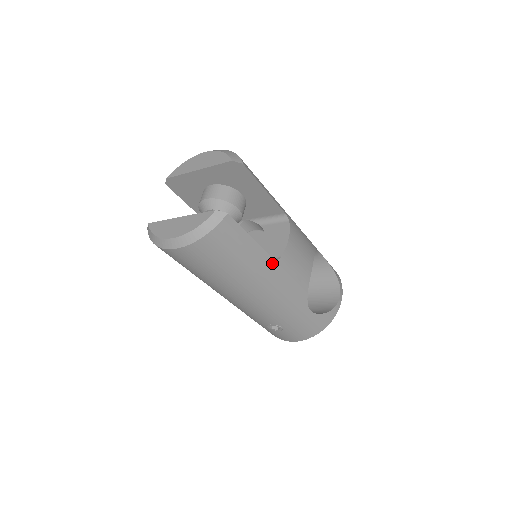
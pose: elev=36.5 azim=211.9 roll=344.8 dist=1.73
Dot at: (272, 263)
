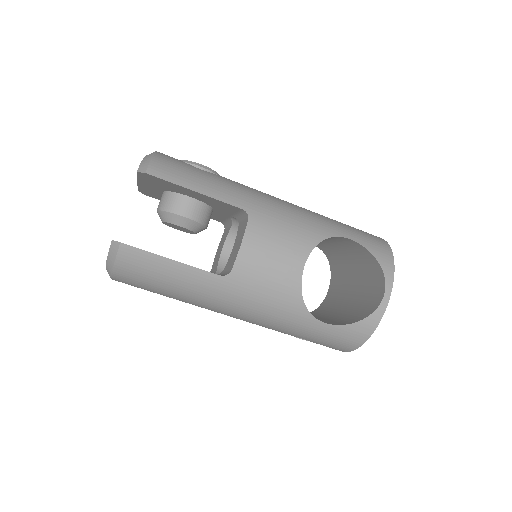
Dot at: (220, 280)
